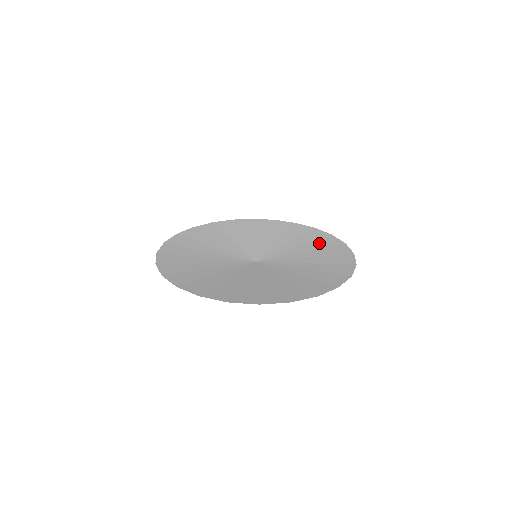
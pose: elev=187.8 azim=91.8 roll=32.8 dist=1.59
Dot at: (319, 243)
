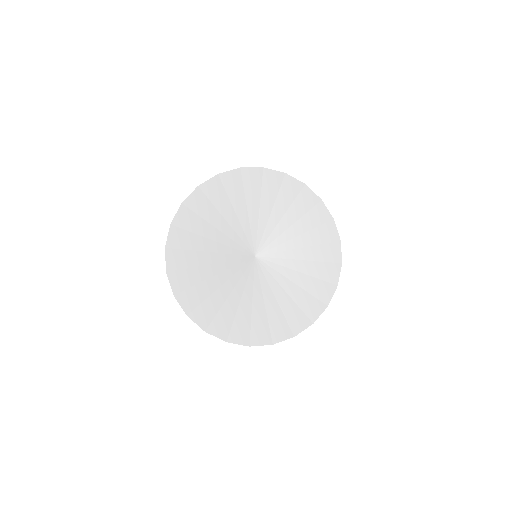
Dot at: (310, 219)
